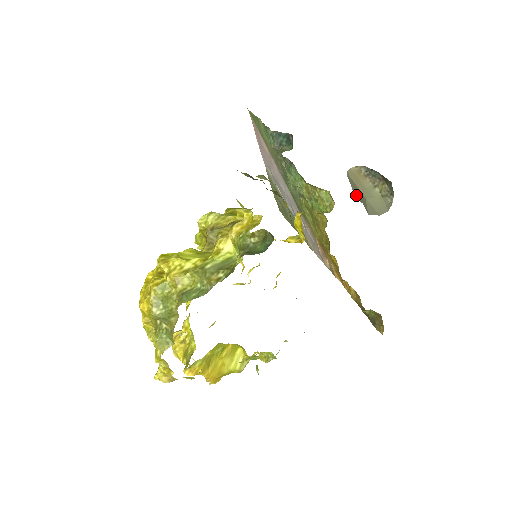
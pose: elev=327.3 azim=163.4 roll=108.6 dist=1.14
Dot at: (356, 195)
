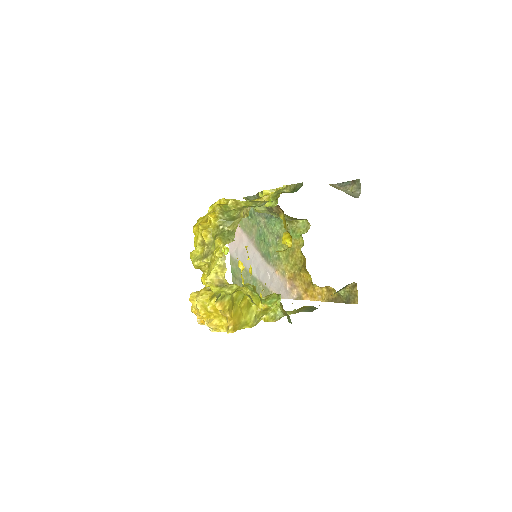
Dot at: occluded
